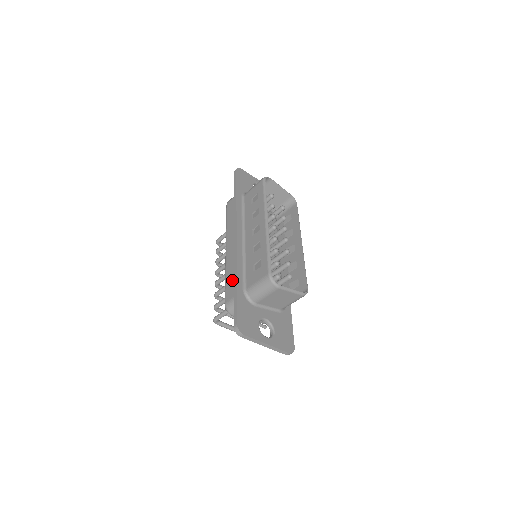
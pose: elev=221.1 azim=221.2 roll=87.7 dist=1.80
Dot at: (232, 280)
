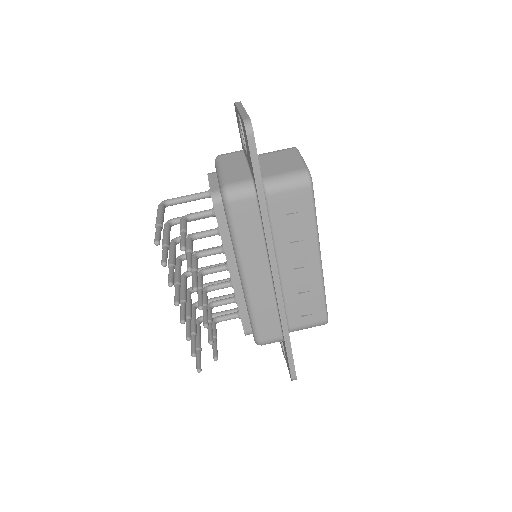
Dot at: occluded
